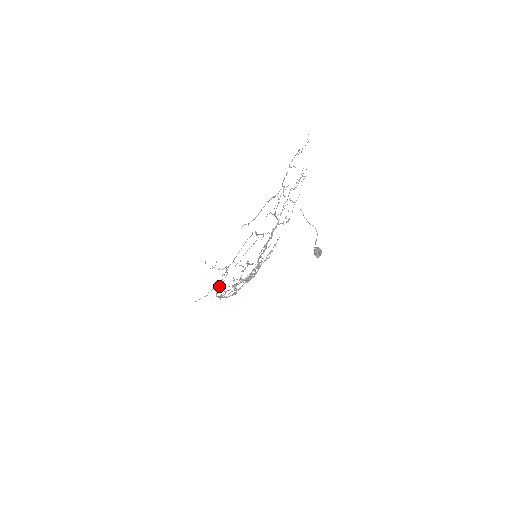
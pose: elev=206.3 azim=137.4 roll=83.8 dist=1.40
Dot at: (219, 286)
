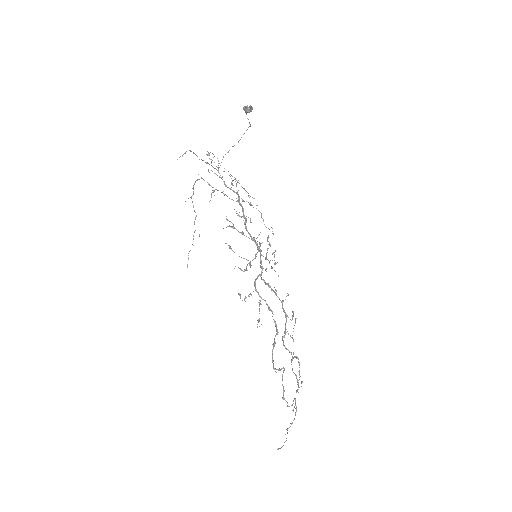
Dot at: occluded
